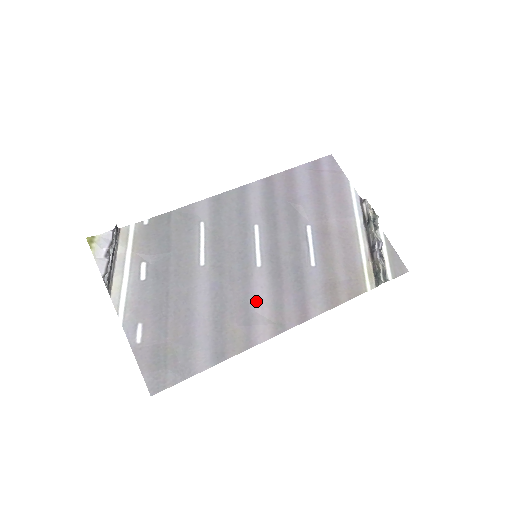
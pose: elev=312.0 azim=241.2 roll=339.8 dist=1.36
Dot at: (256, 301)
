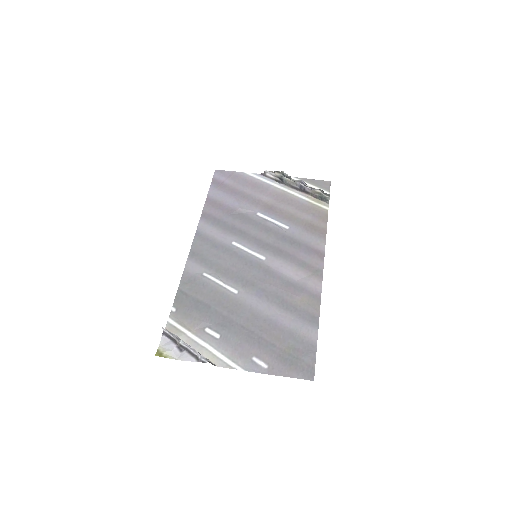
Dot at: (289, 276)
